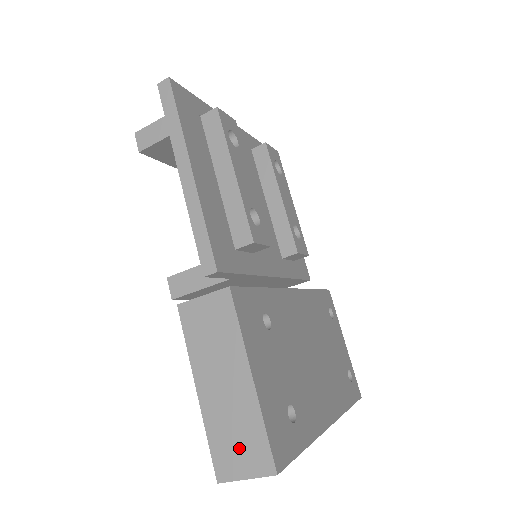
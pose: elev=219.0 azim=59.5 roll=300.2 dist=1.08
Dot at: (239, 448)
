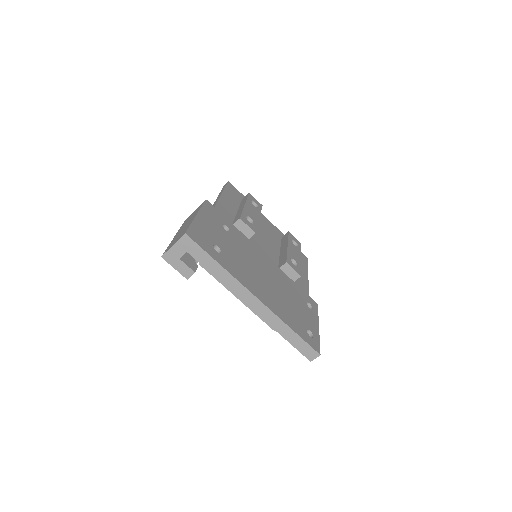
Dot at: (177, 238)
